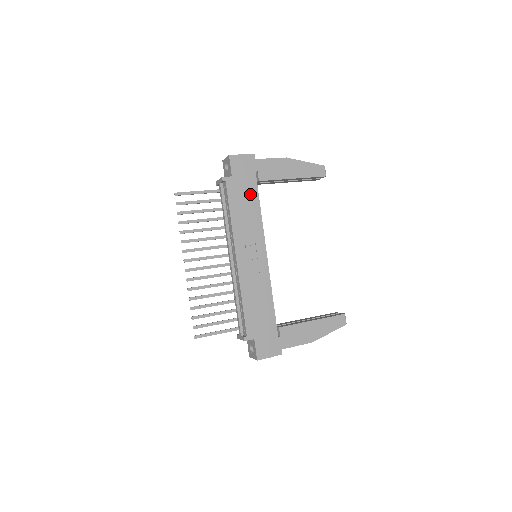
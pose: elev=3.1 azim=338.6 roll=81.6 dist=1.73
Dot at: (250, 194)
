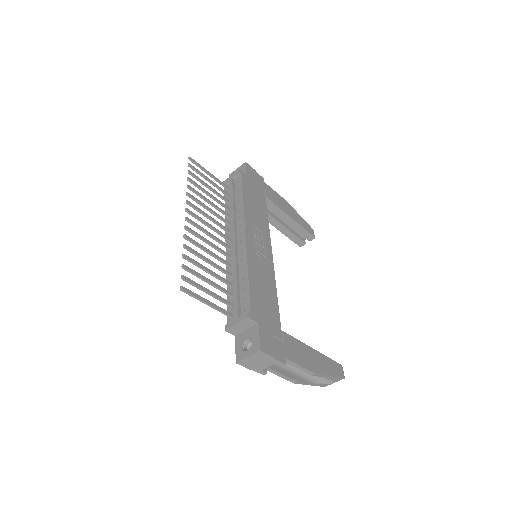
Dot at: (260, 199)
